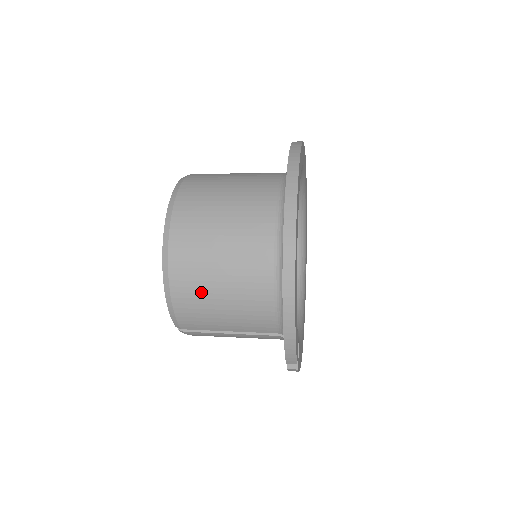
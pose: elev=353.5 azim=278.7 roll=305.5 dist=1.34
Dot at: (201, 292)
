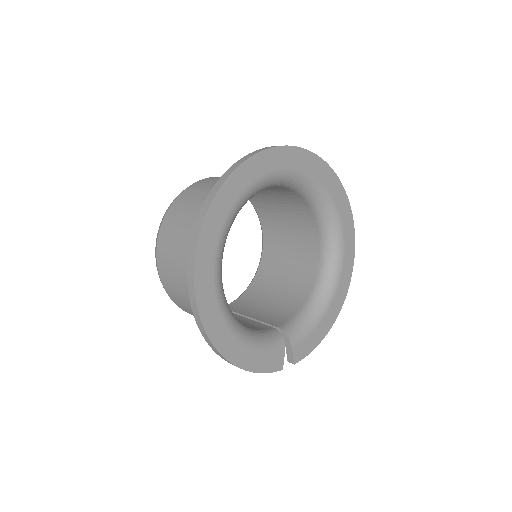
Dot at: occluded
